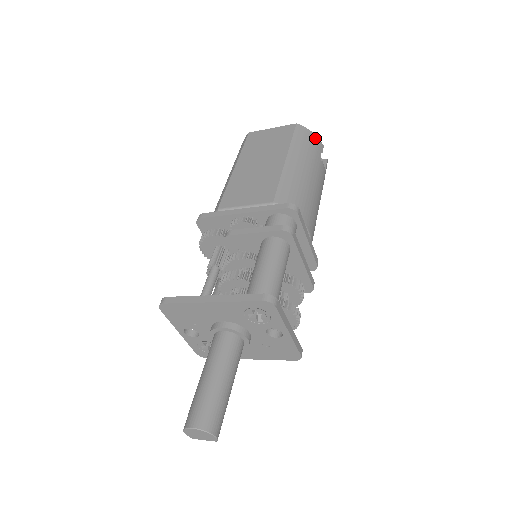
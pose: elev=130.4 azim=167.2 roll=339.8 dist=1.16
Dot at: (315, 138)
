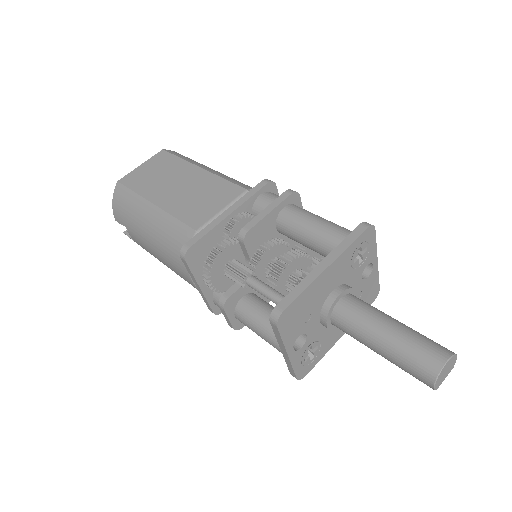
Dot at: occluded
